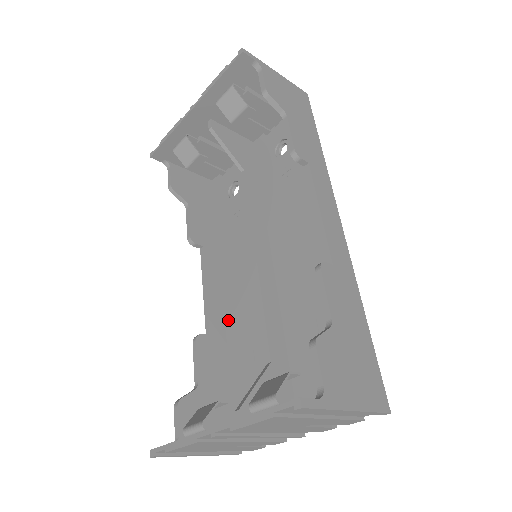
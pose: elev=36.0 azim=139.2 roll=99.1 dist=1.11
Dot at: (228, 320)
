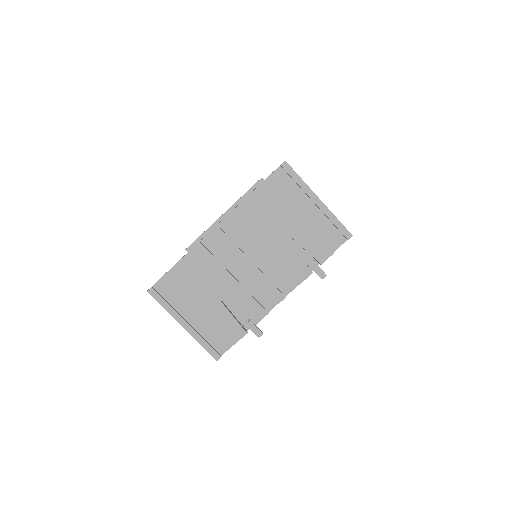
Dot at: occluded
